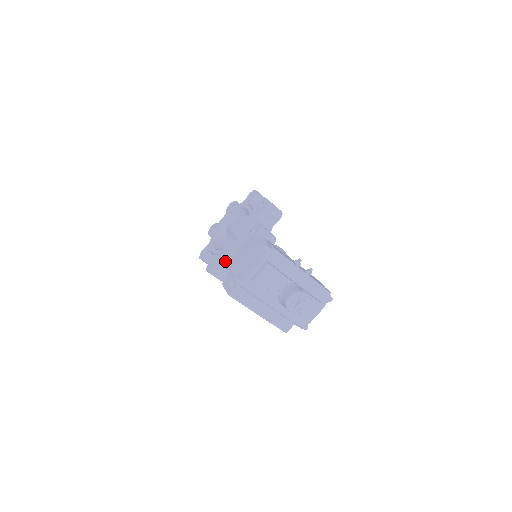
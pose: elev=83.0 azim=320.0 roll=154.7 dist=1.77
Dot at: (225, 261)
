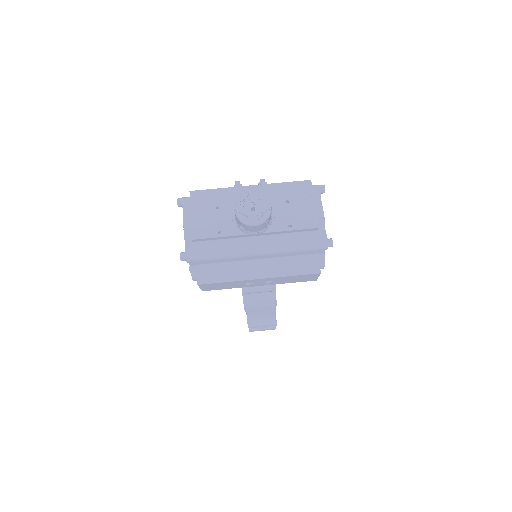
Dot at: (190, 269)
